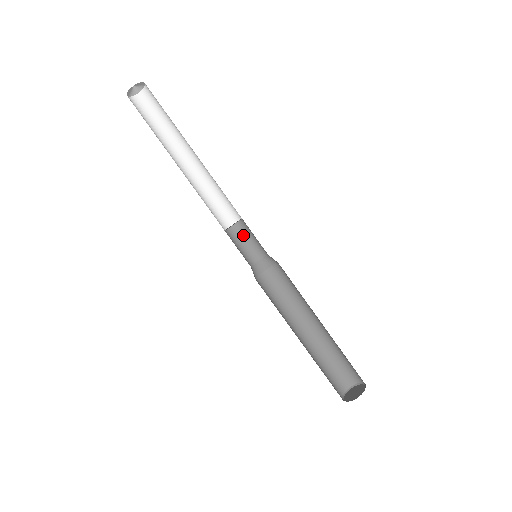
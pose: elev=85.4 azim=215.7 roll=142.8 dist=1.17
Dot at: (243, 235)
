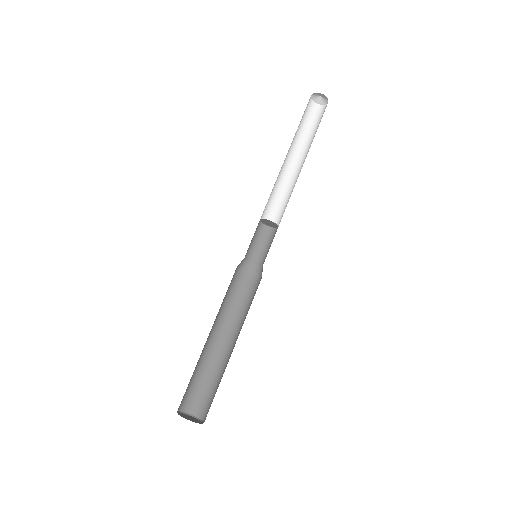
Dot at: (270, 239)
